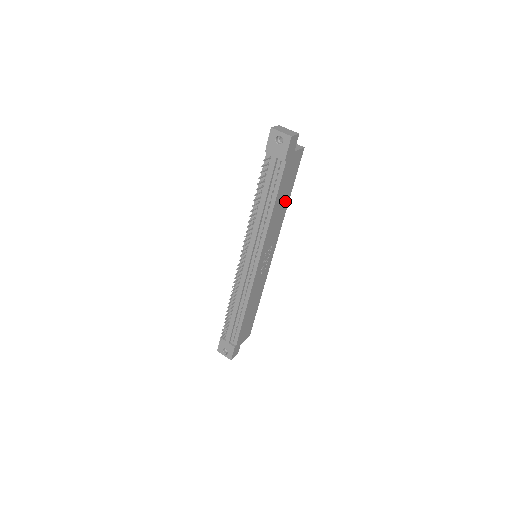
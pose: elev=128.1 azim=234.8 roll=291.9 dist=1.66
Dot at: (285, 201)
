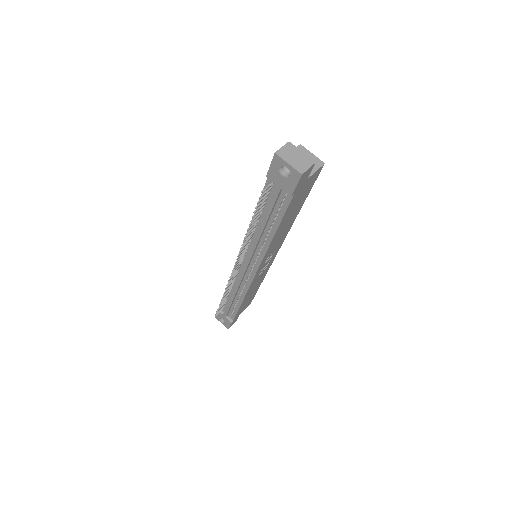
Dot at: (293, 215)
